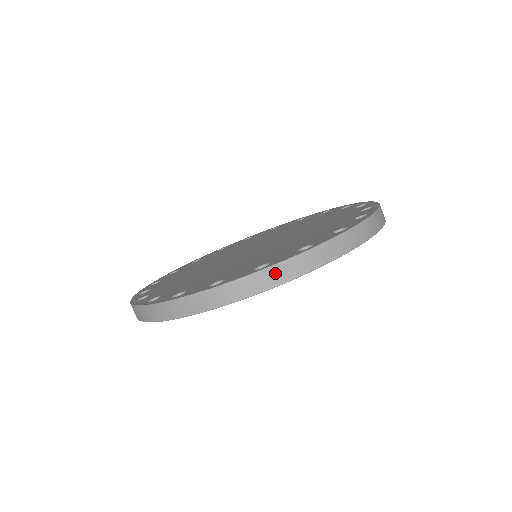
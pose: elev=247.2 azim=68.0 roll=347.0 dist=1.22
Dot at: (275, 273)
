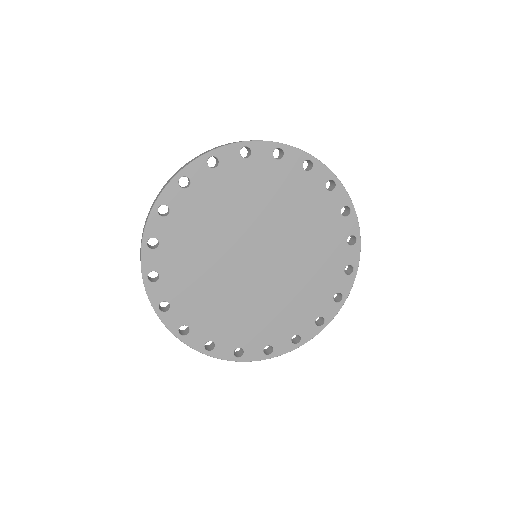
Dot at: occluded
